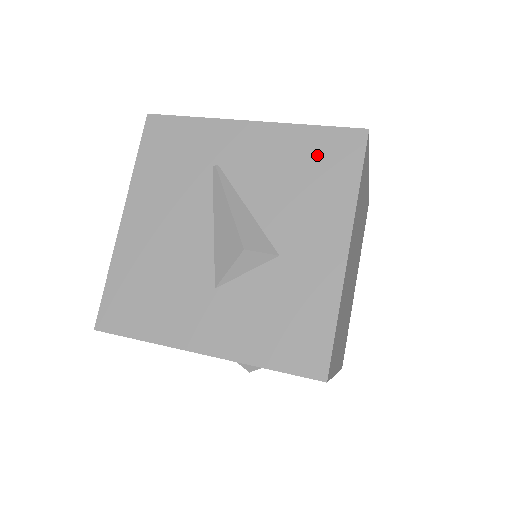
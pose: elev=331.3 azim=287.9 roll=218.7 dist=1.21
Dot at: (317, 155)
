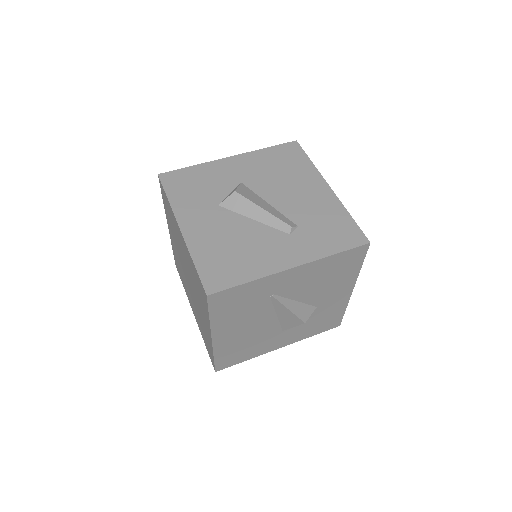
Dot at: (338, 265)
